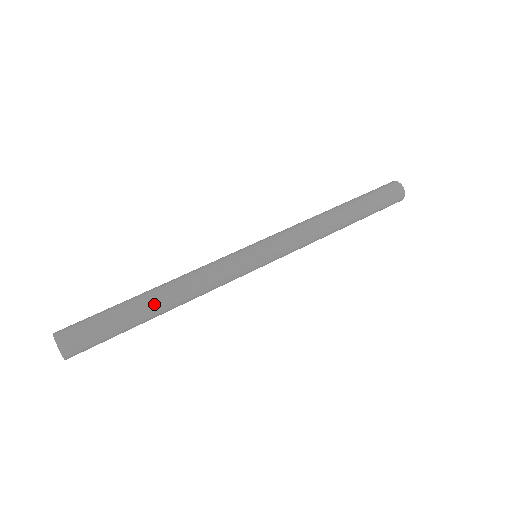
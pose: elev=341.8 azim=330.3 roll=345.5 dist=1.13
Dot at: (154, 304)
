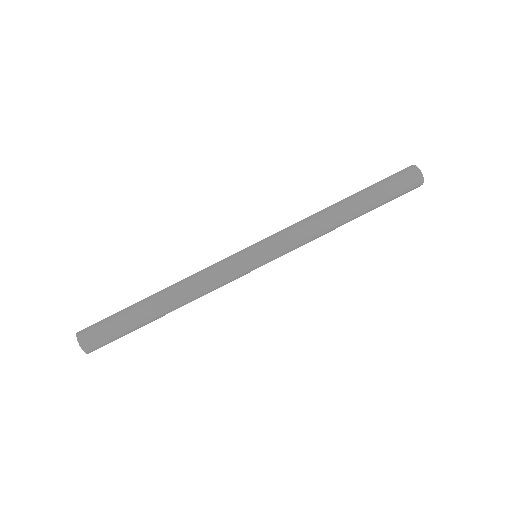
Dot at: (153, 297)
